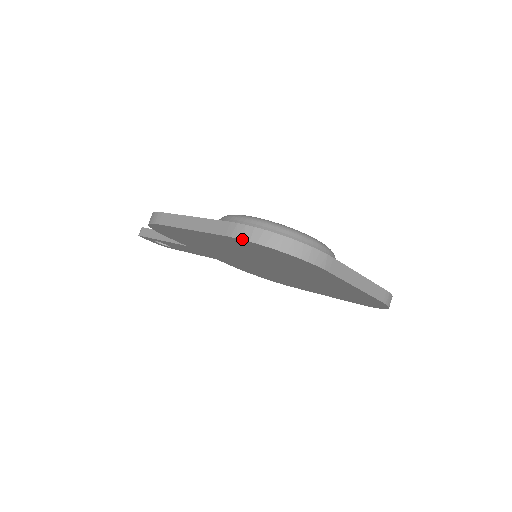
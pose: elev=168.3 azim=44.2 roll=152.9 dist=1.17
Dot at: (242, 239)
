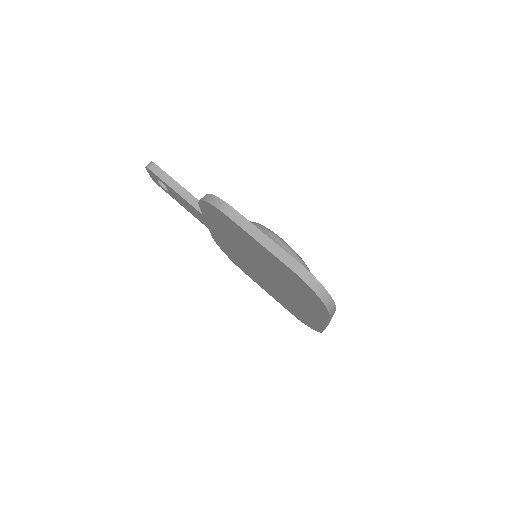
Dot at: (303, 280)
